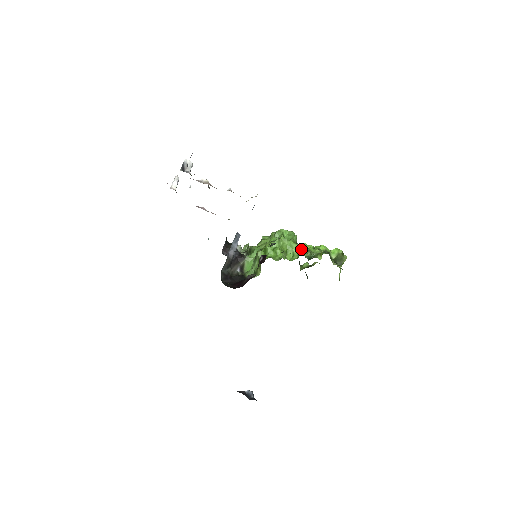
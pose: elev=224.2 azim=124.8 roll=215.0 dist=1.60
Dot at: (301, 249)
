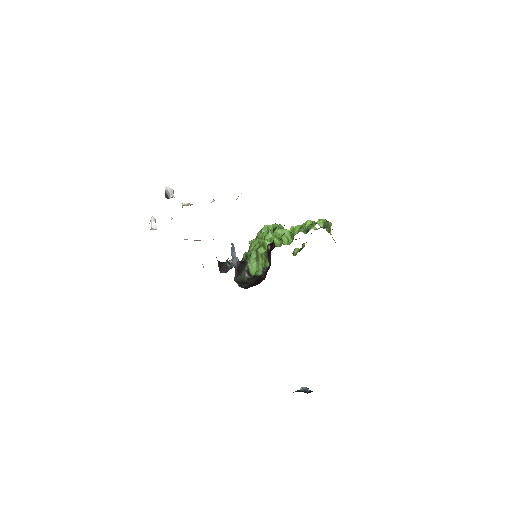
Dot at: occluded
